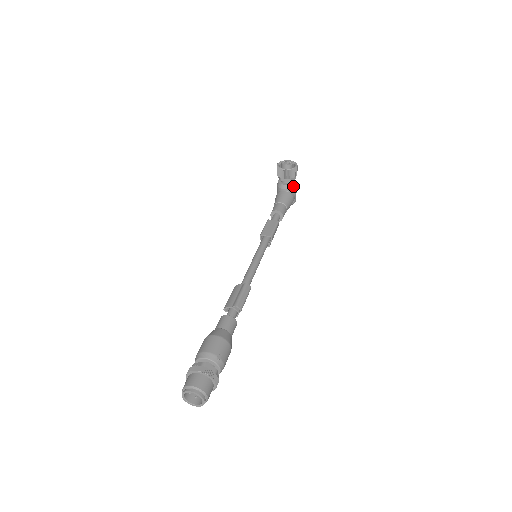
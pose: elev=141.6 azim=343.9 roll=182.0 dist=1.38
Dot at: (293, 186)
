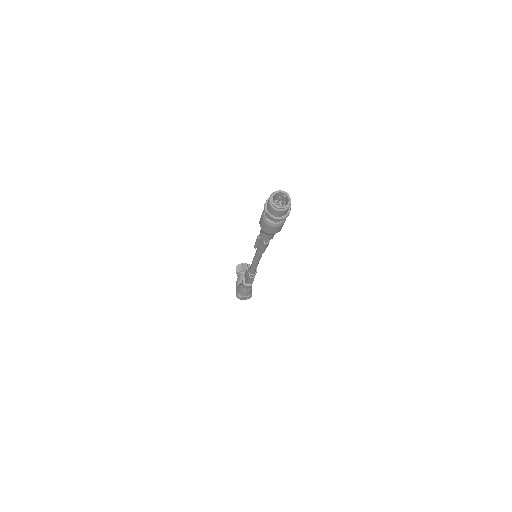
Dot at: occluded
